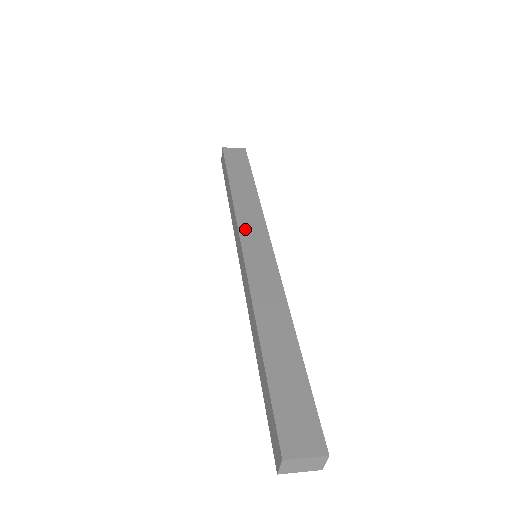
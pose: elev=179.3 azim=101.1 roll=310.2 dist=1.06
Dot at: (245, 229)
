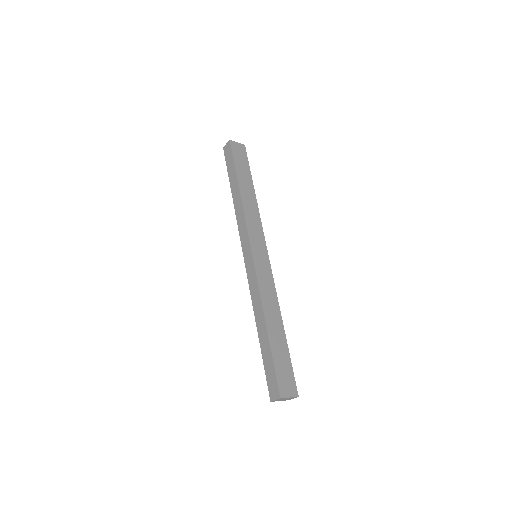
Dot at: (252, 234)
